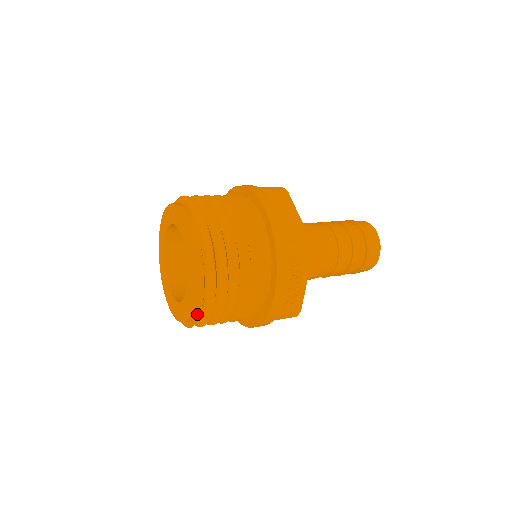
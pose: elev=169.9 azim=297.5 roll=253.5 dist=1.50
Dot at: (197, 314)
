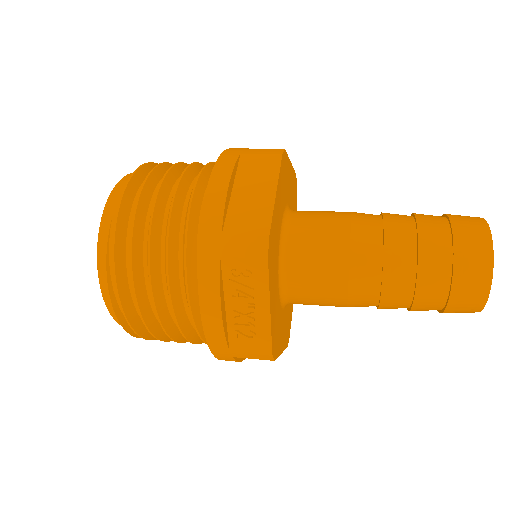
Dot at: (124, 321)
